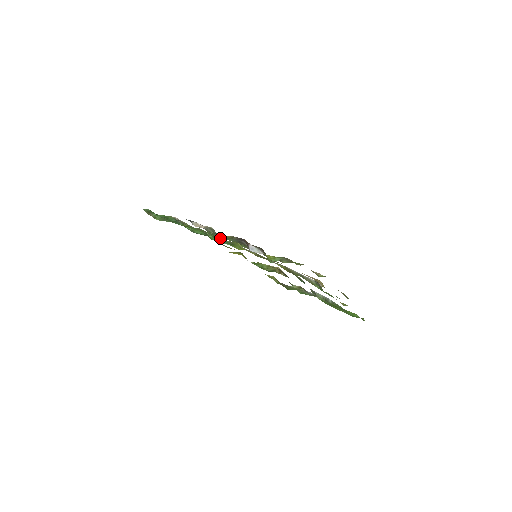
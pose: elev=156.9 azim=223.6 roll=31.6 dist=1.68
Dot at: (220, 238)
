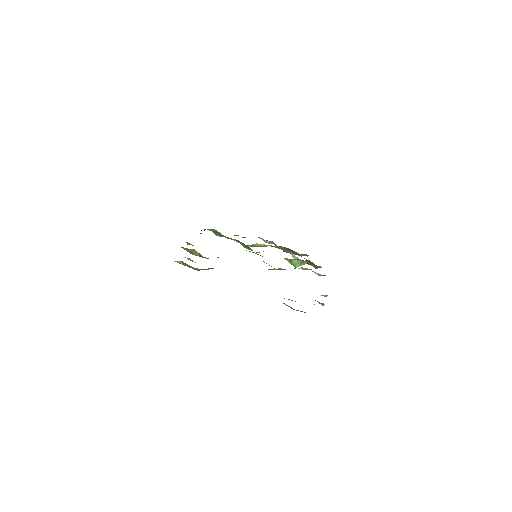
Dot at: occluded
